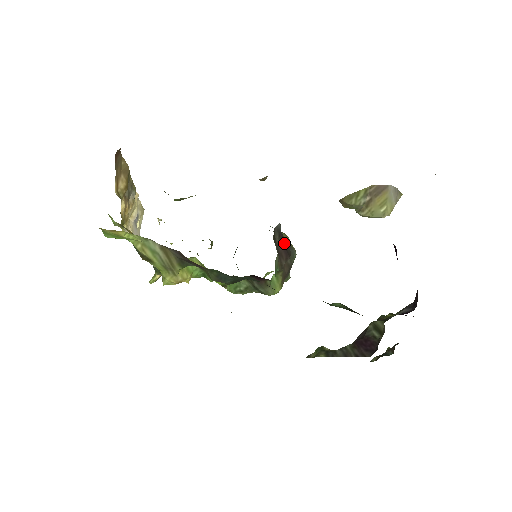
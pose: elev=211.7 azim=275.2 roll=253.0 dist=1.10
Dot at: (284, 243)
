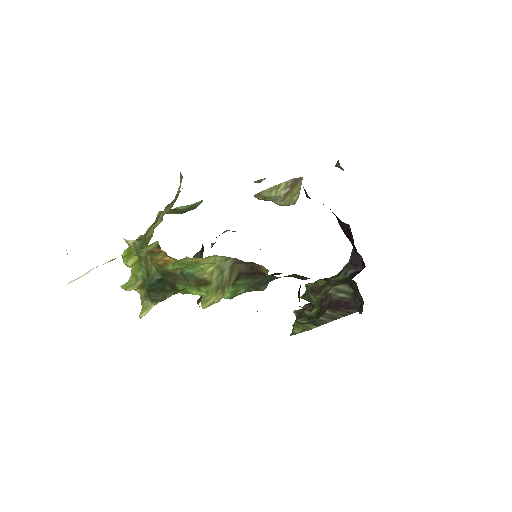
Dot at: occluded
